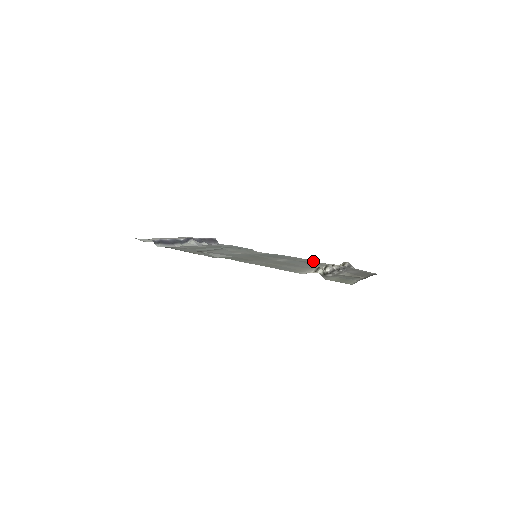
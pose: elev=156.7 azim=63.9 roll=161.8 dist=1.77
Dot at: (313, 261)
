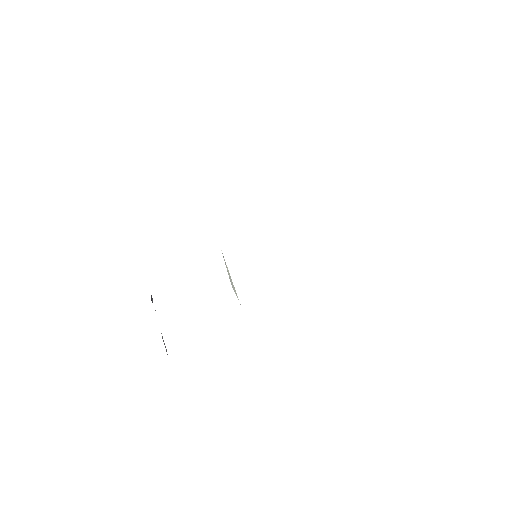
Dot at: occluded
